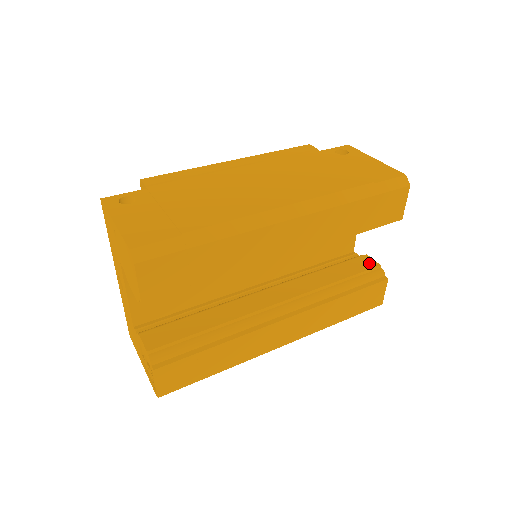
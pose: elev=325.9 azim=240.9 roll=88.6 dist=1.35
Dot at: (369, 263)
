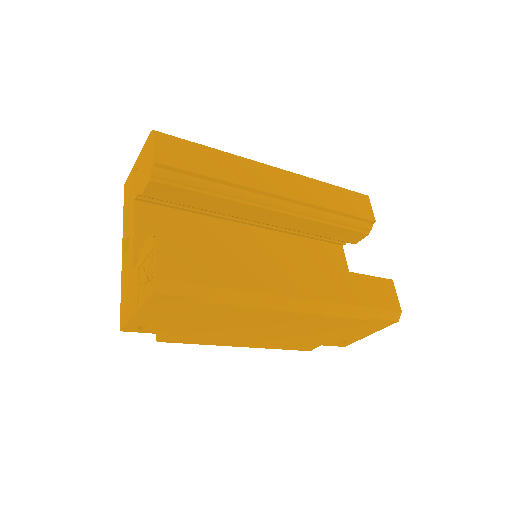
Dot at: occluded
